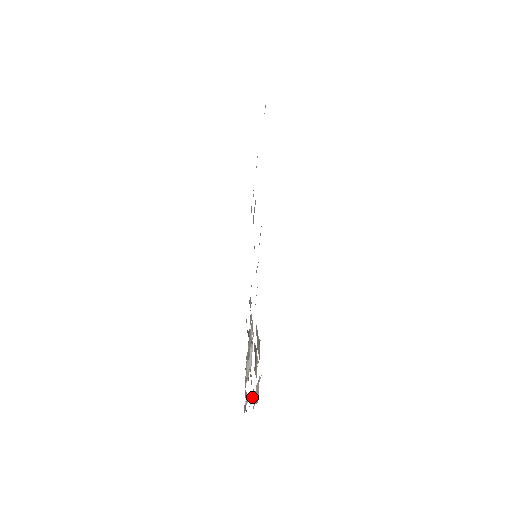
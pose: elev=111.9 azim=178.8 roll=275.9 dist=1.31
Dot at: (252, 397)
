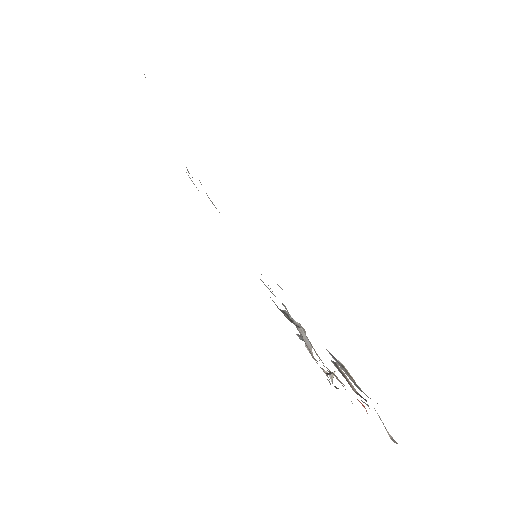
Dot at: (334, 373)
